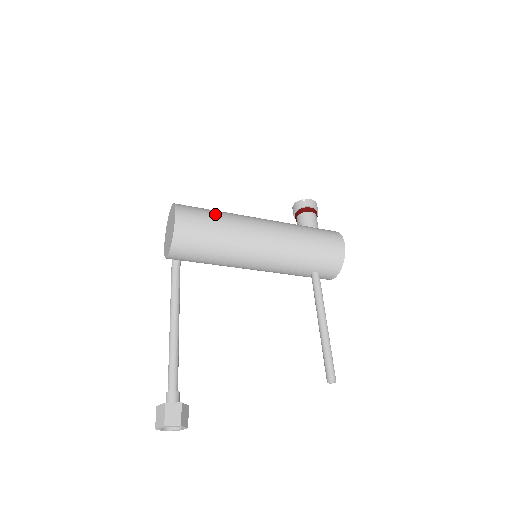
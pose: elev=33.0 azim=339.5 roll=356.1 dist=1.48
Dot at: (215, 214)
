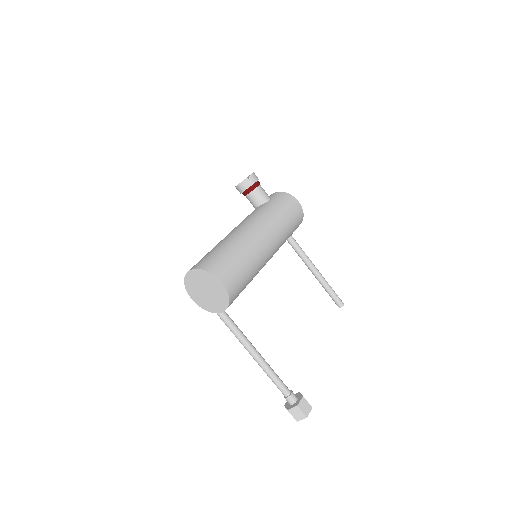
Dot at: (235, 255)
